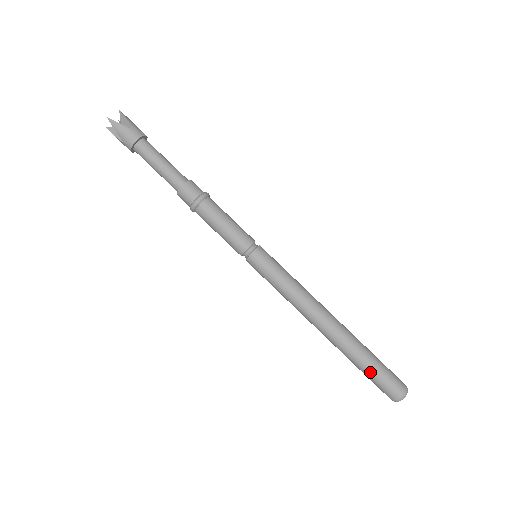
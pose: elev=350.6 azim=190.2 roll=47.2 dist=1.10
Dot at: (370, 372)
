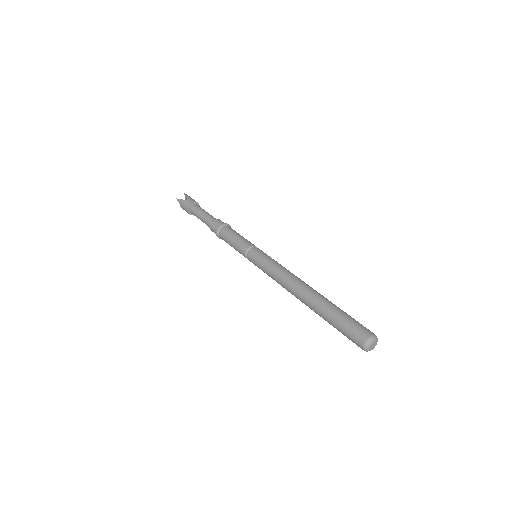
Dot at: (337, 325)
